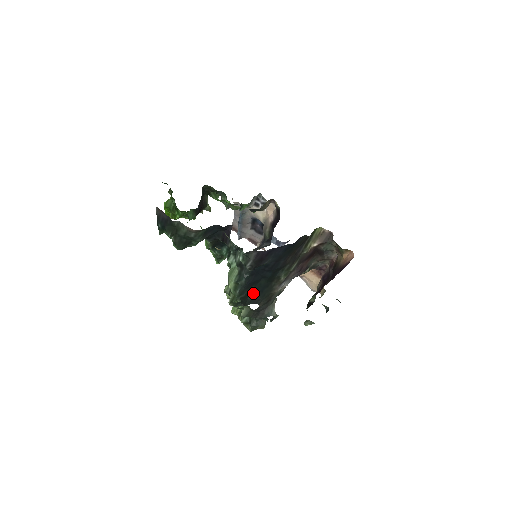
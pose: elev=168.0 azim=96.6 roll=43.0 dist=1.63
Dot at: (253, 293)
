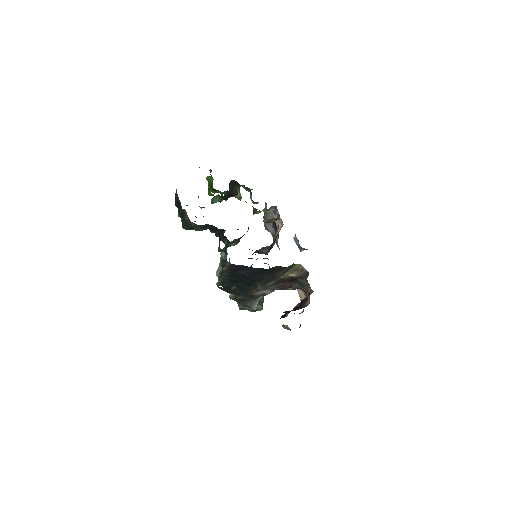
Dot at: (235, 287)
